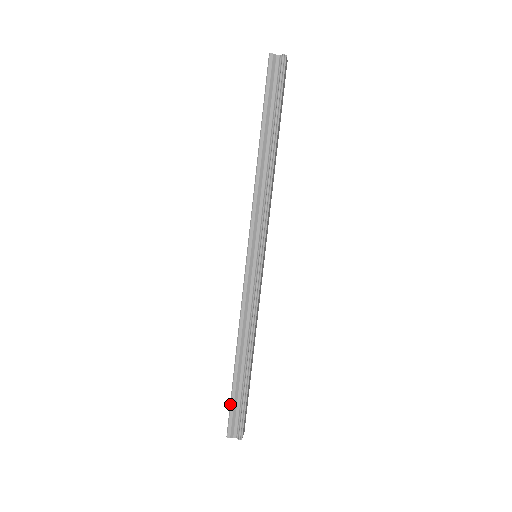
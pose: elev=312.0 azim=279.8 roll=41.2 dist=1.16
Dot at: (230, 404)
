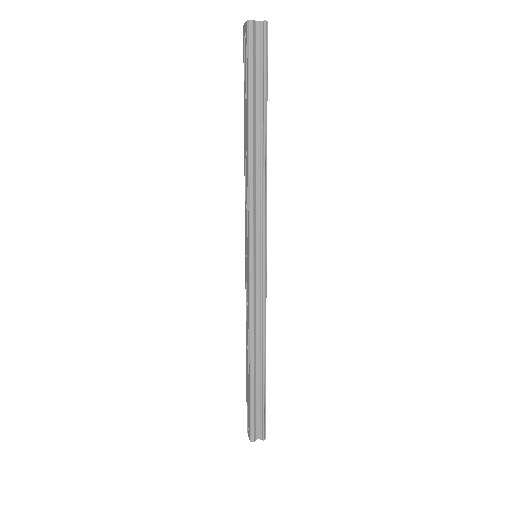
Dot at: (250, 410)
